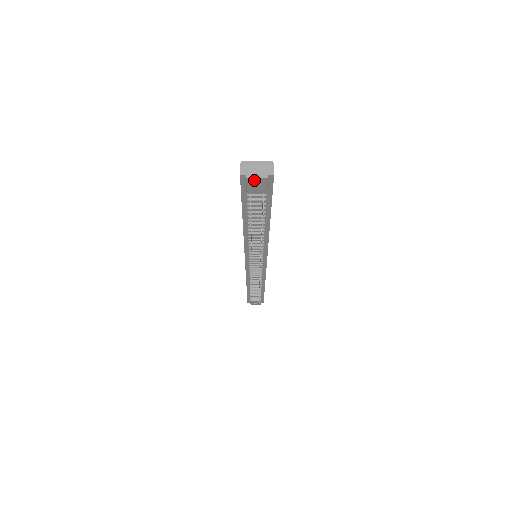
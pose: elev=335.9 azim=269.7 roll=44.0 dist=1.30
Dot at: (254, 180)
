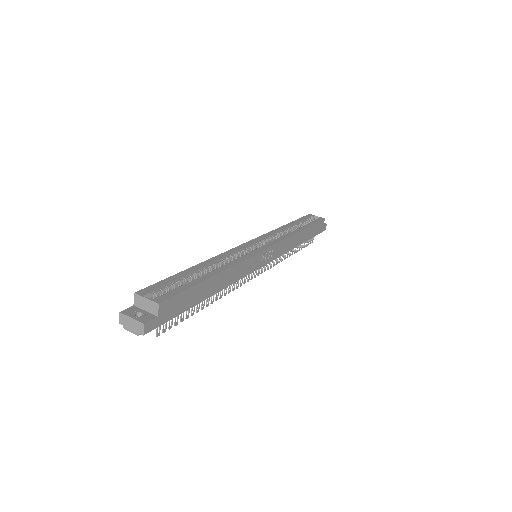
Dot at: (132, 329)
